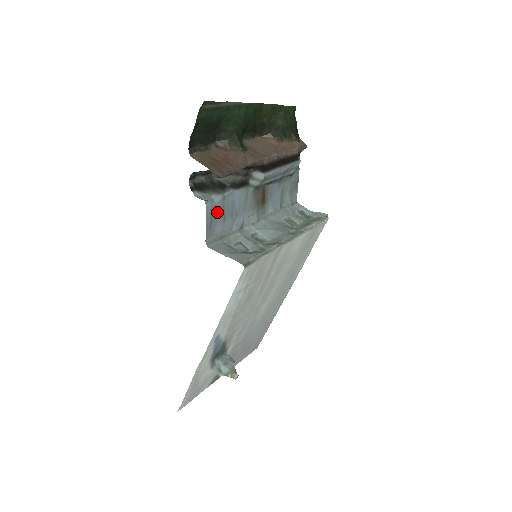
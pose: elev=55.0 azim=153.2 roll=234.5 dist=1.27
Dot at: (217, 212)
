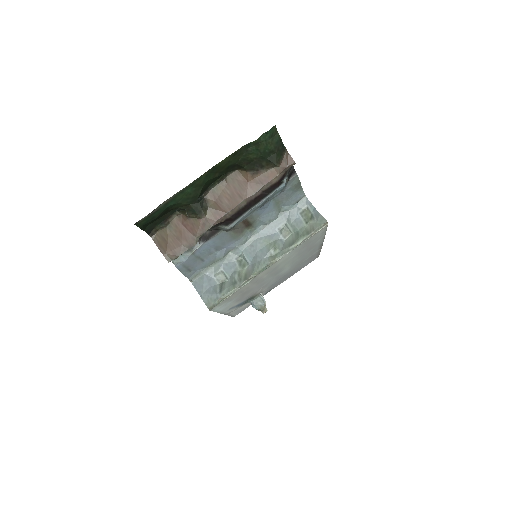
Dot at: (191, 262)
